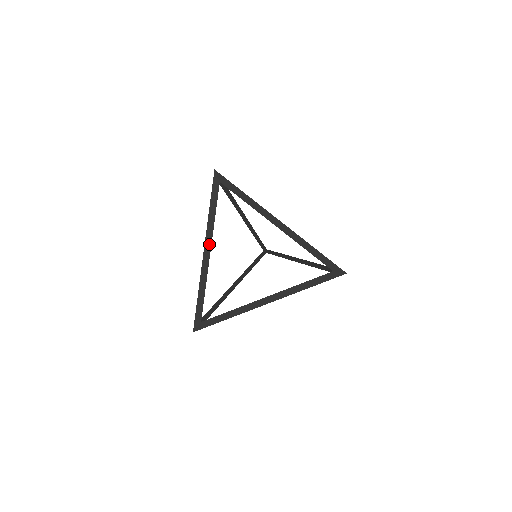
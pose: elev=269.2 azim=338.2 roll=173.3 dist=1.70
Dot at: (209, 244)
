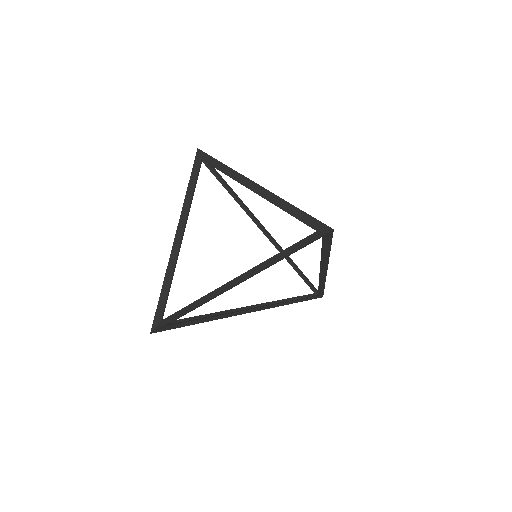
Dot at: (182, 226)
